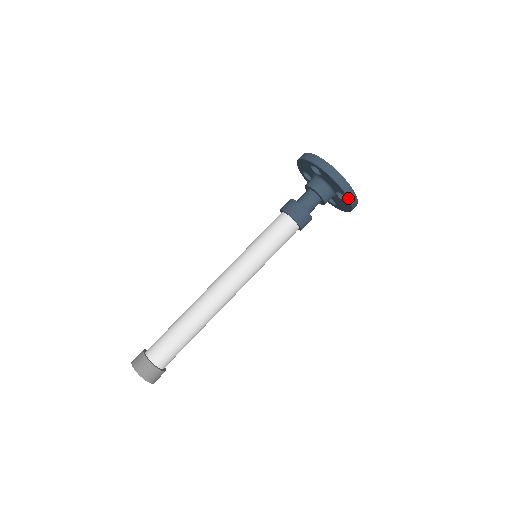
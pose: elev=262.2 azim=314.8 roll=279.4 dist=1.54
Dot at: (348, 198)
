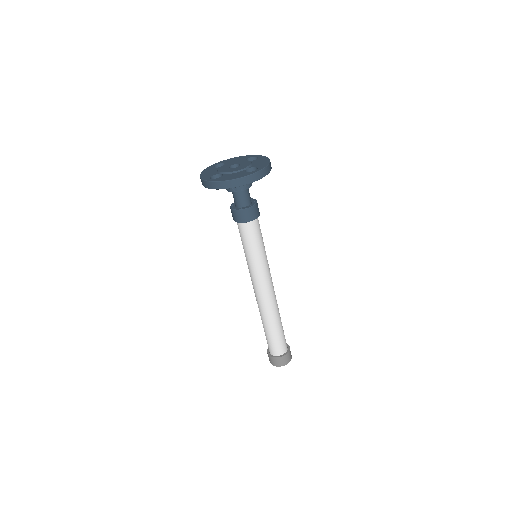
Dot at: occluded
